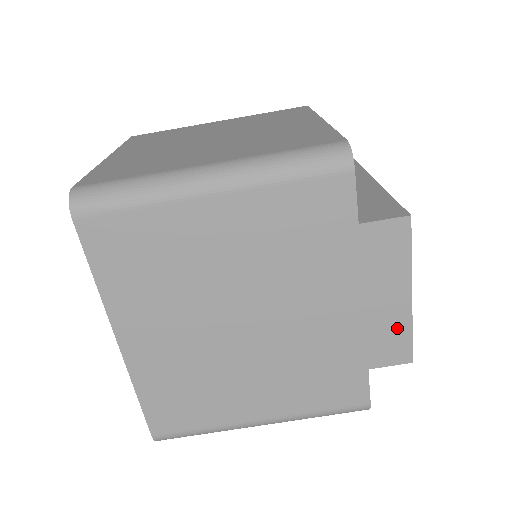
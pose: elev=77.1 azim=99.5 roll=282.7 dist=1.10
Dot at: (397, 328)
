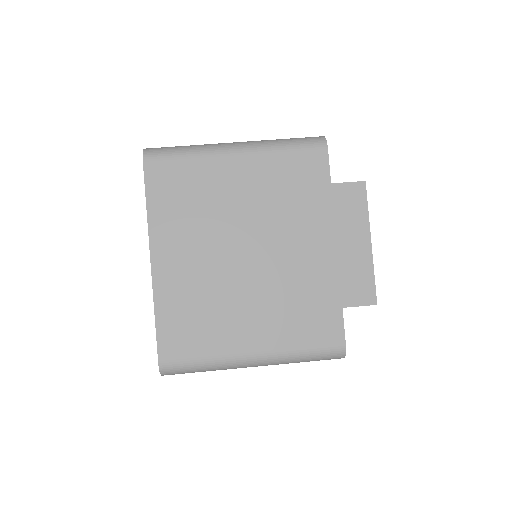
Dot at: (362, 270)
